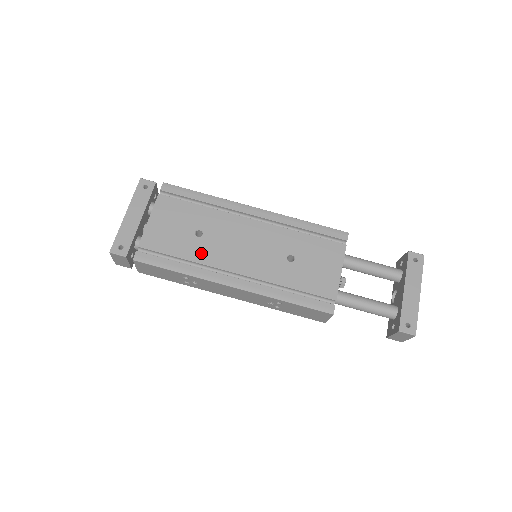
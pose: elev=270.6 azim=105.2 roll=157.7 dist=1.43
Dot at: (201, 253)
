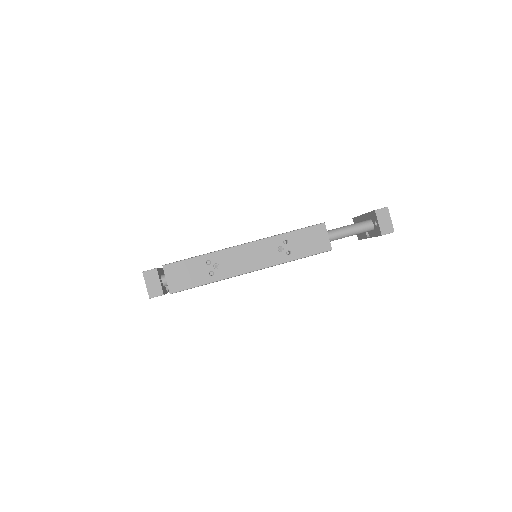
Dot at: occluded
